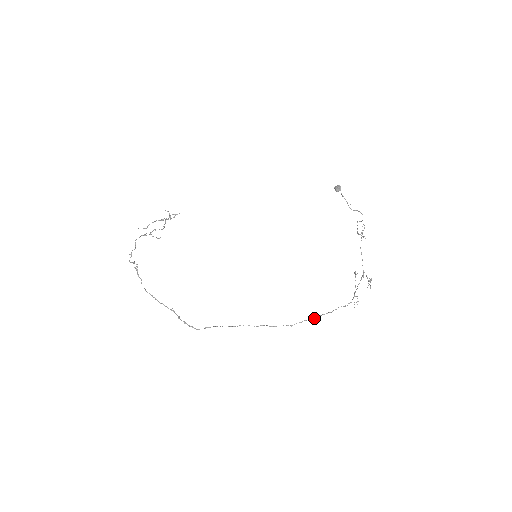
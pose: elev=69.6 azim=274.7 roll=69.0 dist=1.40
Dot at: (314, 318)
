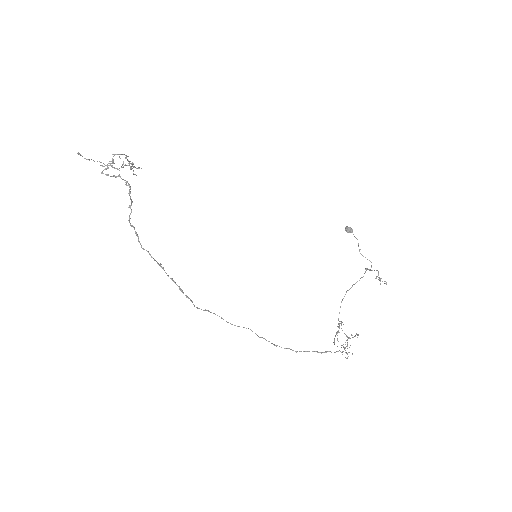
Dot at: (320, 352)
